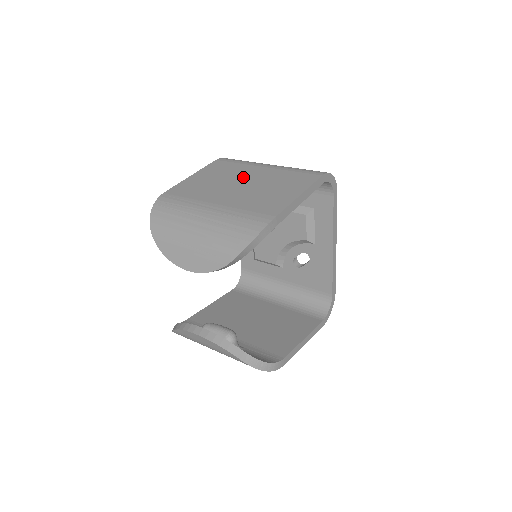
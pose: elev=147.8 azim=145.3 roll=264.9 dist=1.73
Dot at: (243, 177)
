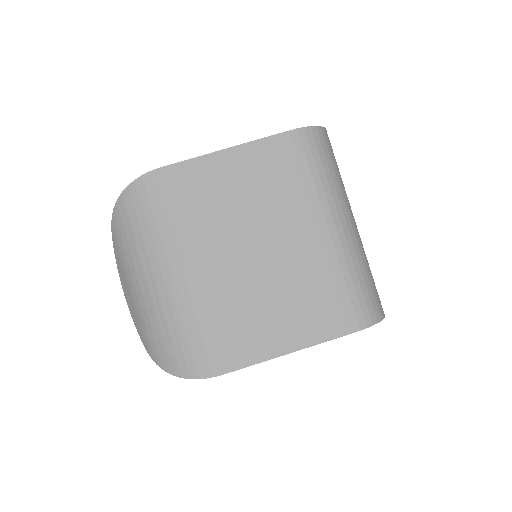
Dot at: (274, 232)
